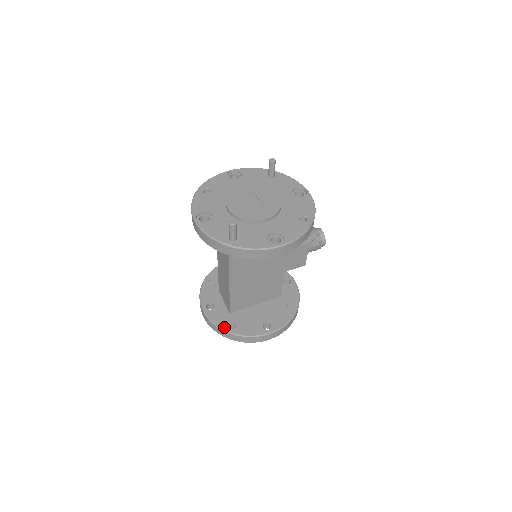
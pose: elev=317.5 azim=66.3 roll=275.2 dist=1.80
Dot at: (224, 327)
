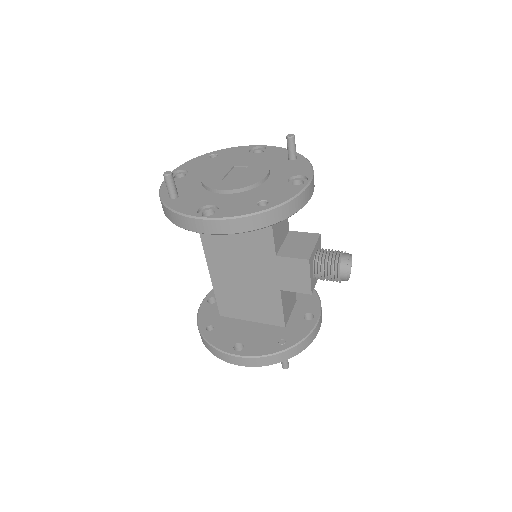
Dot at: (201, 324)
